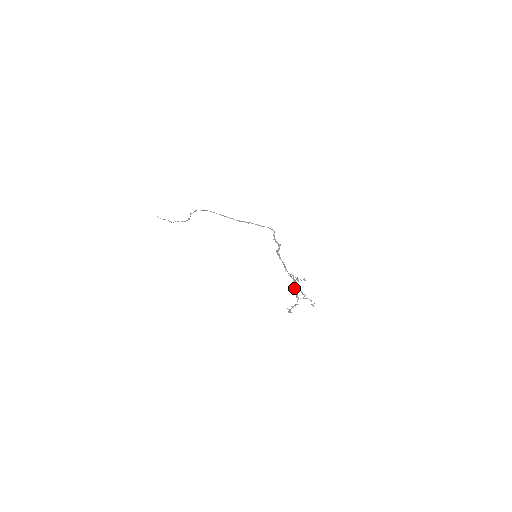
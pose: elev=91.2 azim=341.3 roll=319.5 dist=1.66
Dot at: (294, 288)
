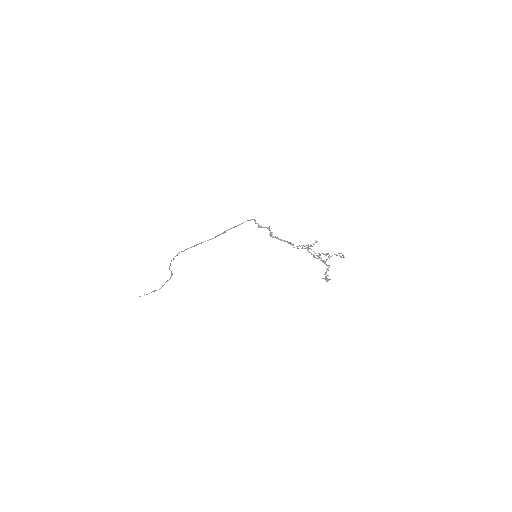
Dot at: (313, 255)
